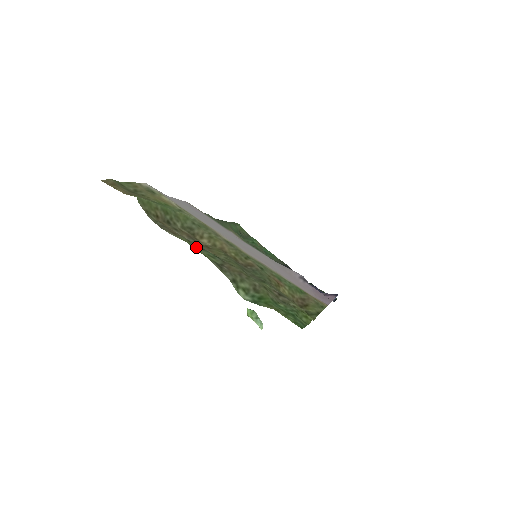
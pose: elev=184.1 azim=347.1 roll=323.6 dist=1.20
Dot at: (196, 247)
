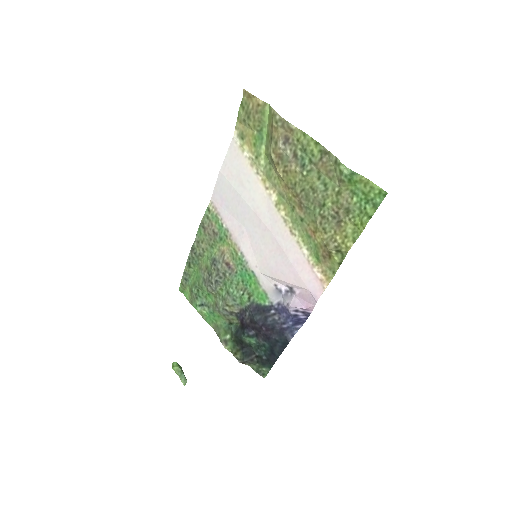
Dot at: (305, 143)
